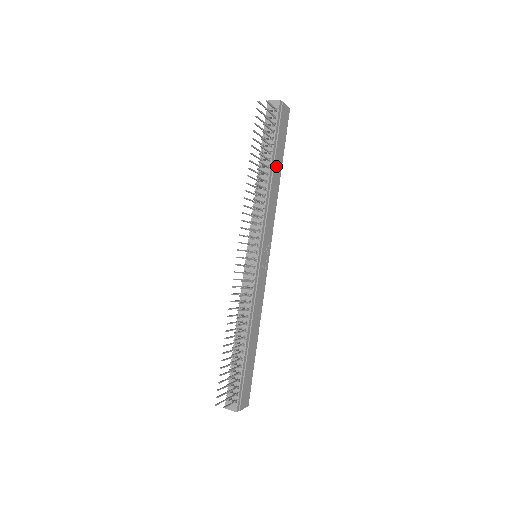
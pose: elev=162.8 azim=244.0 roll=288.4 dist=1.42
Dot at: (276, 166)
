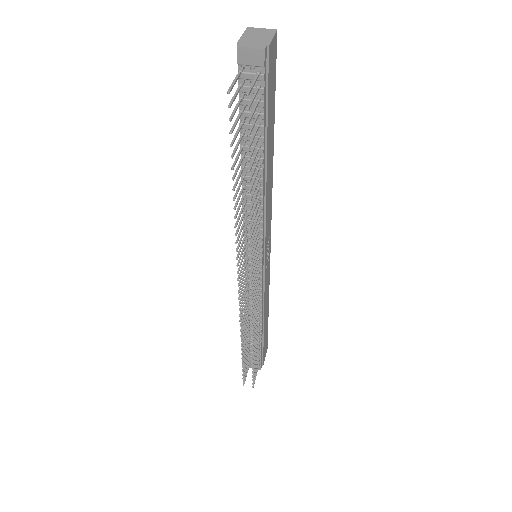
Dot at: (268, 151)
